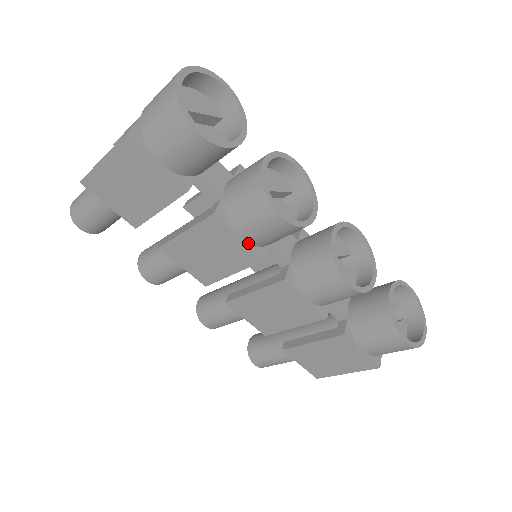
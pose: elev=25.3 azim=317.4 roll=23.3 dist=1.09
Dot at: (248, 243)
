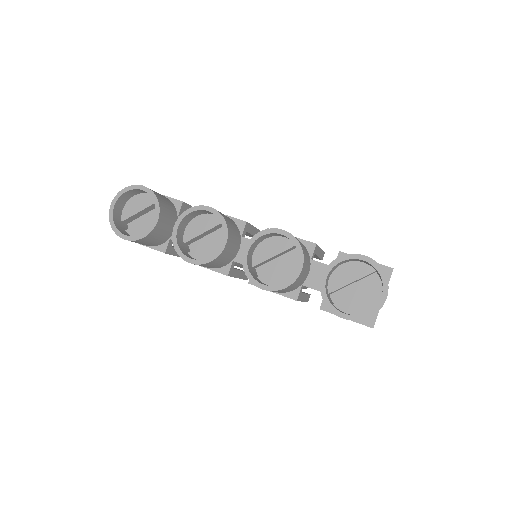
Dot at: (213, 268)
